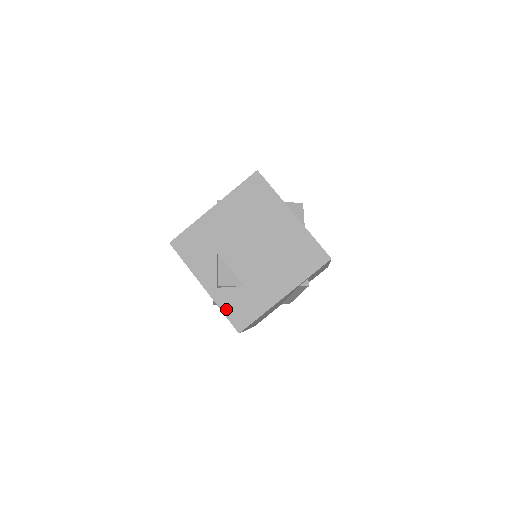
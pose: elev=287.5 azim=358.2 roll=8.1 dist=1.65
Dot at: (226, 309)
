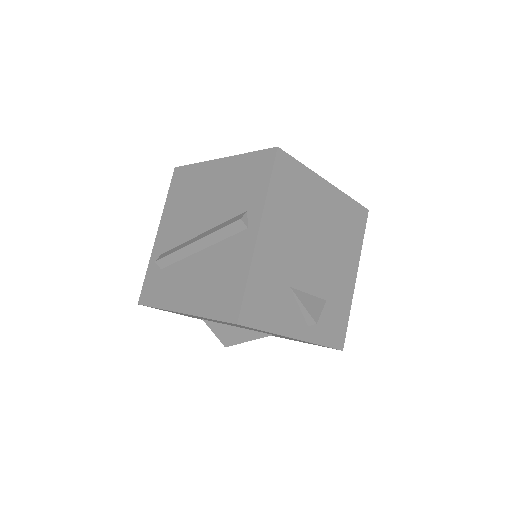
Dot at: (324, 340)
